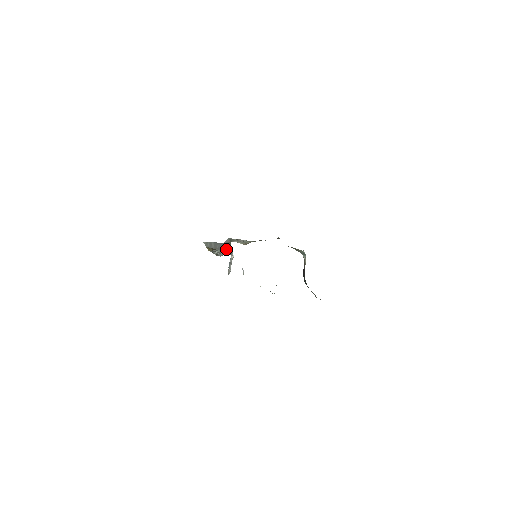
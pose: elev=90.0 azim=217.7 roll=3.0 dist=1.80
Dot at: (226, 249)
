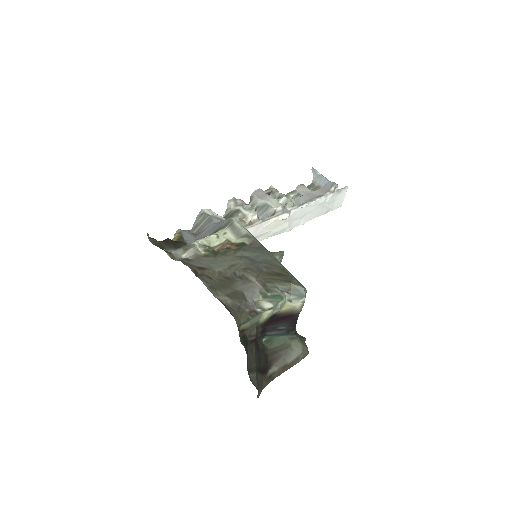
Dot at: (263, 211)
